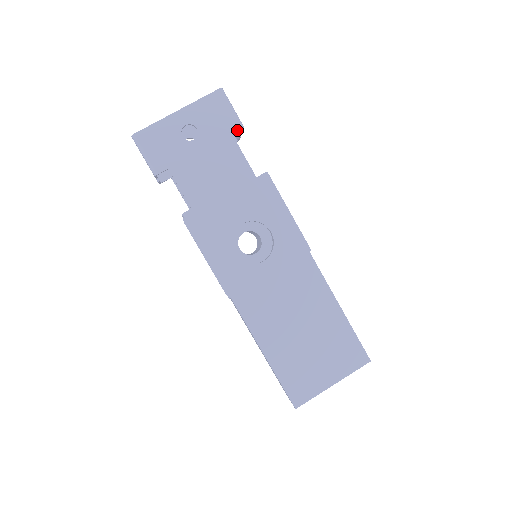
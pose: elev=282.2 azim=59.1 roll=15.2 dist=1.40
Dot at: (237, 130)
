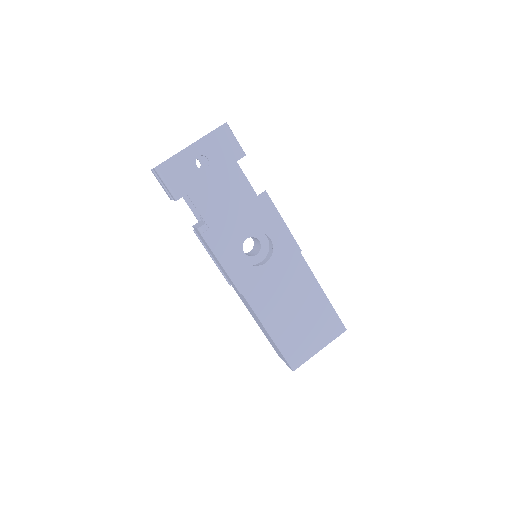
Dot at: occluded
